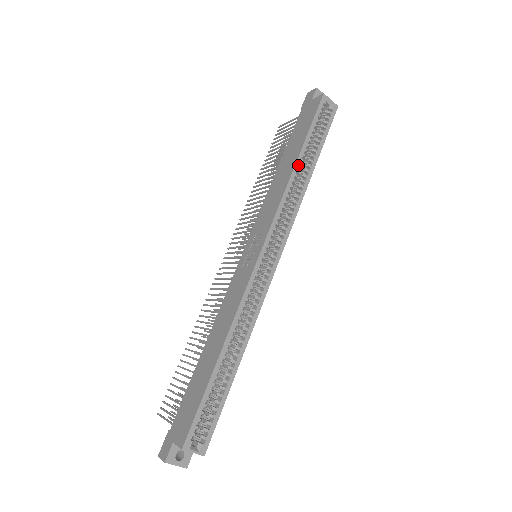
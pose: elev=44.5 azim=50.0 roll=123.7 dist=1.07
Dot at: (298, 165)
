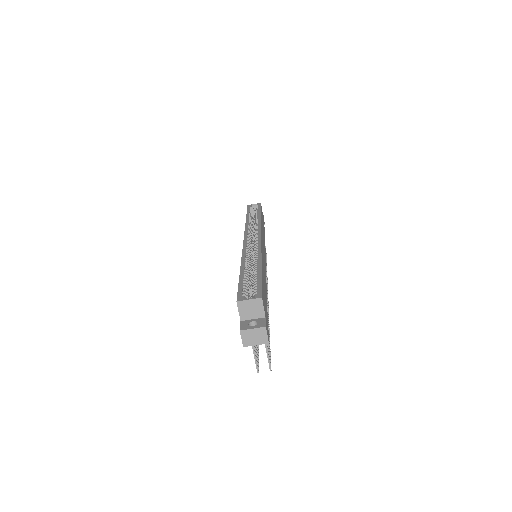
Dot at: (248, 219)
